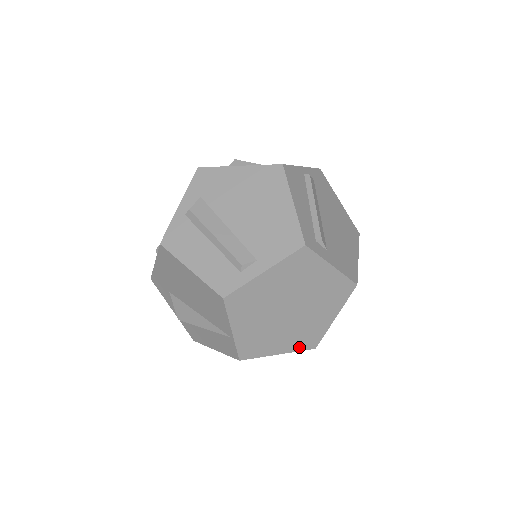
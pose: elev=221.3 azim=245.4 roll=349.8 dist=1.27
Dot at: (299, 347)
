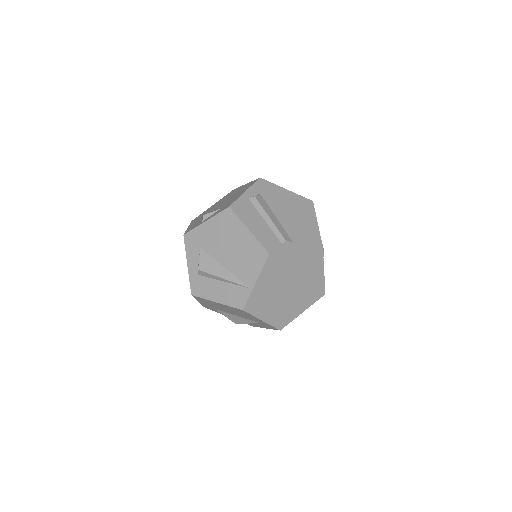
Dot at: (274, 323)
